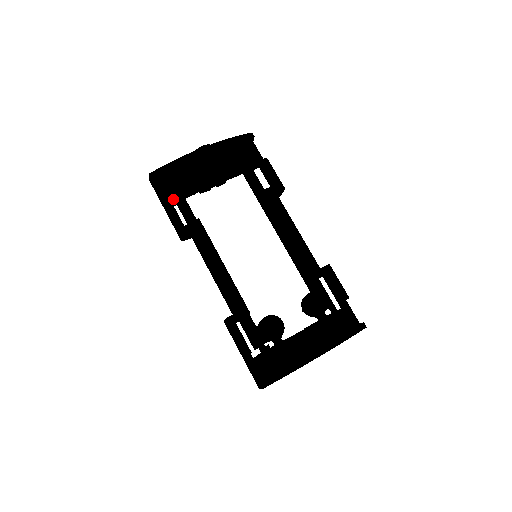
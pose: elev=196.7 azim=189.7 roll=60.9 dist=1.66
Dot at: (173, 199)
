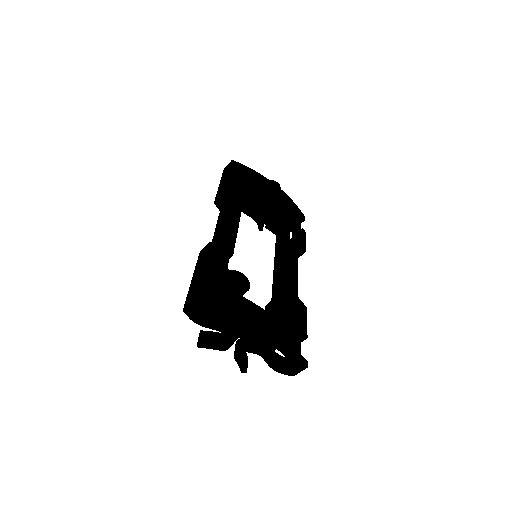
Dot at: (234, 180)
